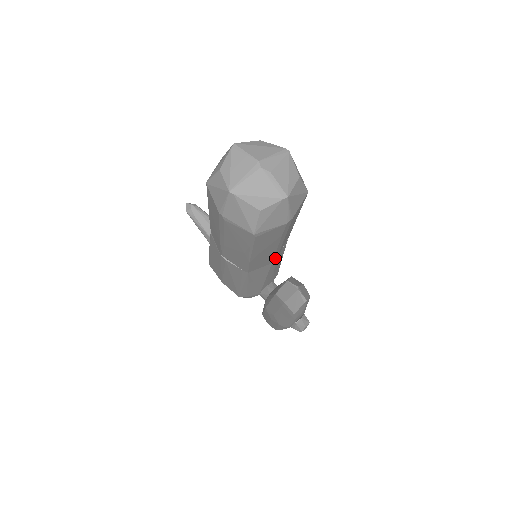
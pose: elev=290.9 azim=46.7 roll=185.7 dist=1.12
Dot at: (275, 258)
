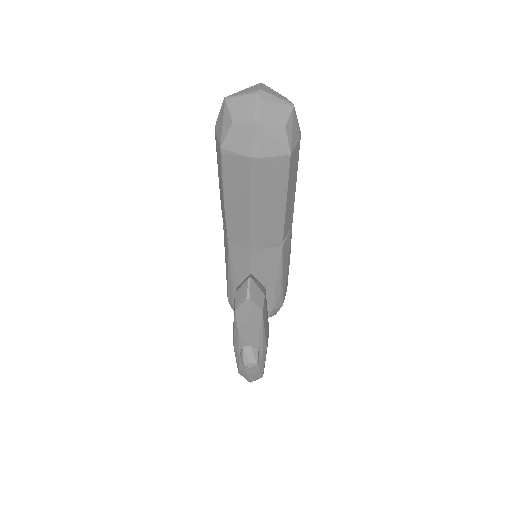
Dot at: (255, 243)
